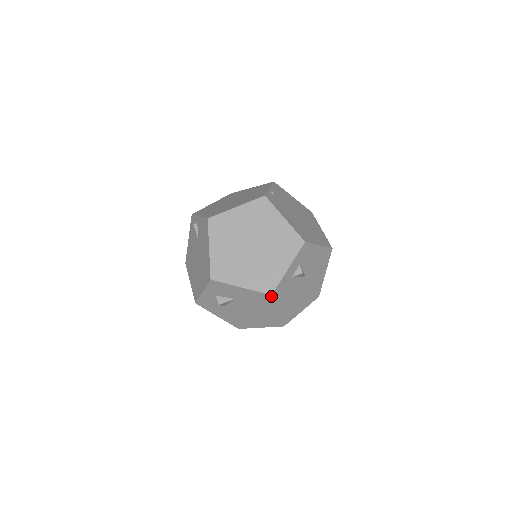
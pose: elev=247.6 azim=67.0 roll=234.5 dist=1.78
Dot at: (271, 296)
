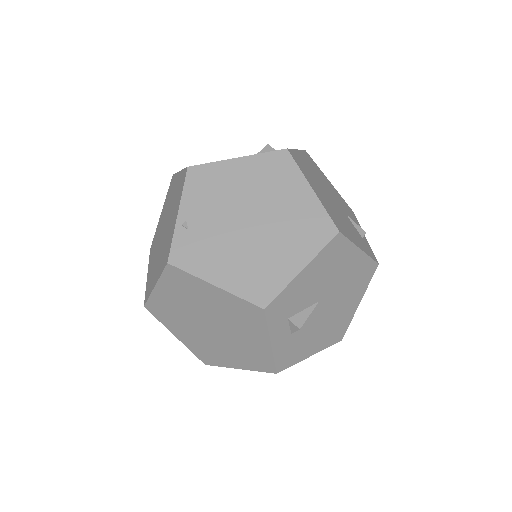
Dot at: (278, 372)
